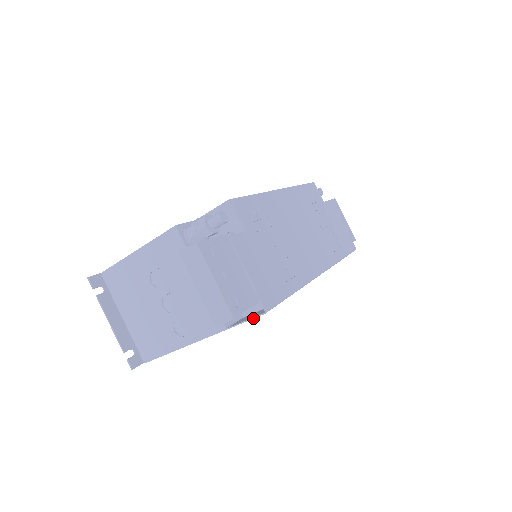
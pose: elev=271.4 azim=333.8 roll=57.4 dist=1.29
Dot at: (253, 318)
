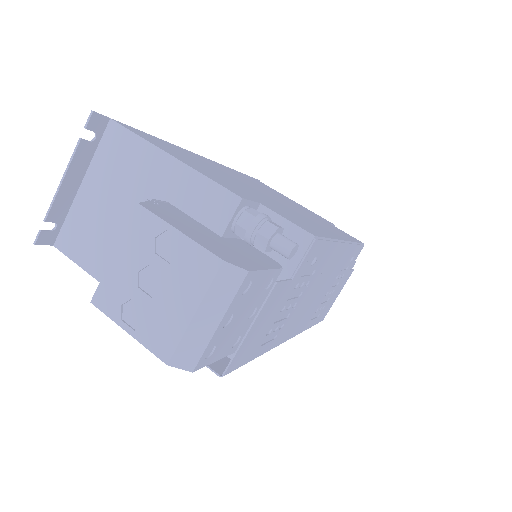
Dot at: occluded
